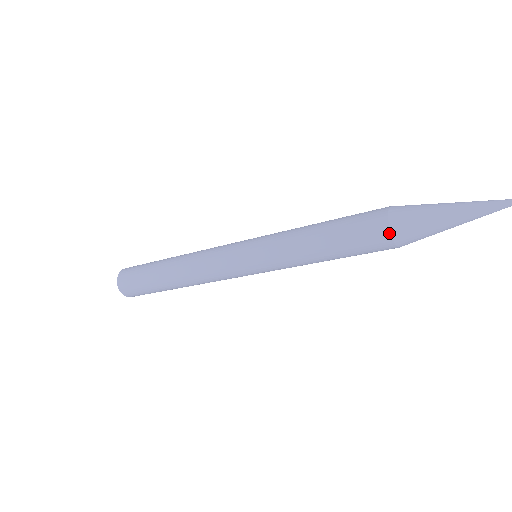
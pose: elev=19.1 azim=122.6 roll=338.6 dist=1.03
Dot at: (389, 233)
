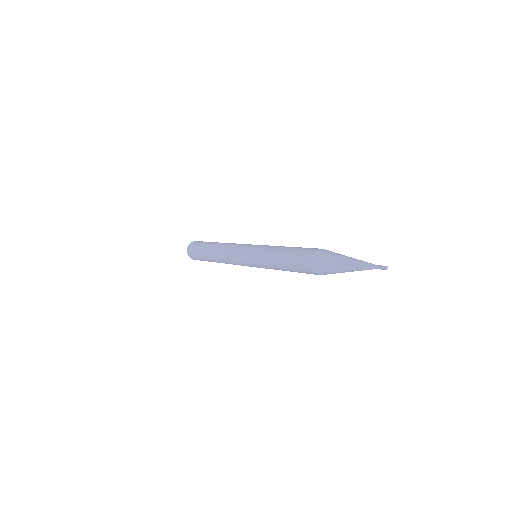
Dot at: occluded
